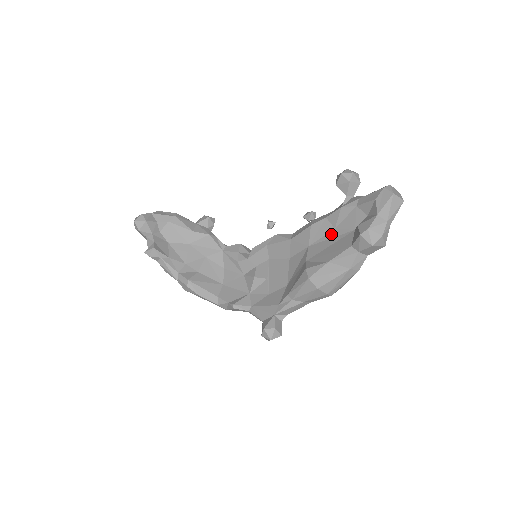
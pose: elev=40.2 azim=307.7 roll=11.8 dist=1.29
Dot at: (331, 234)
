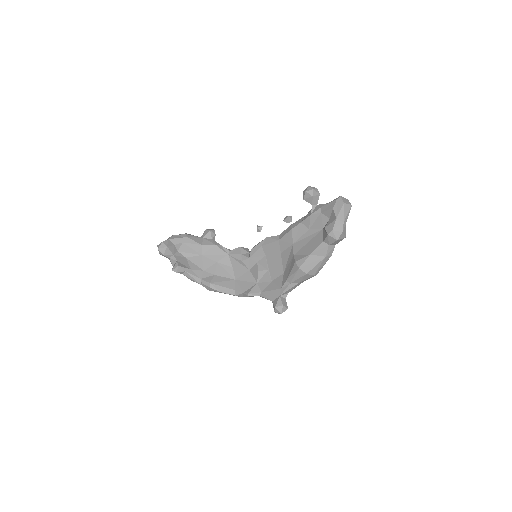
Dot at: (307, 233)
